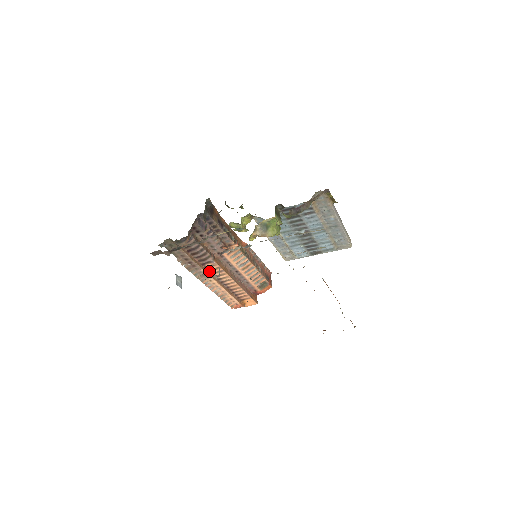
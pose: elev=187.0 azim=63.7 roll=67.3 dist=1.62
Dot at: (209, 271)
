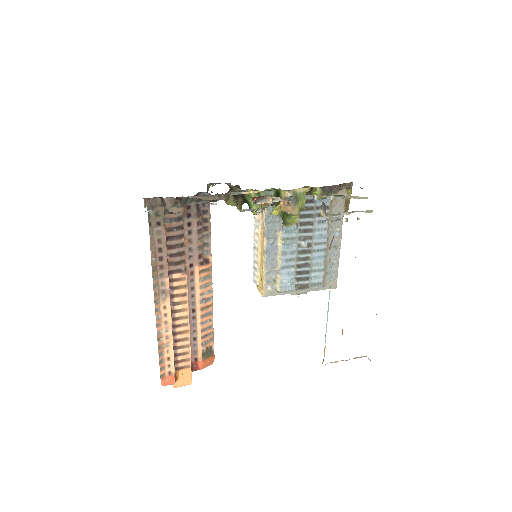
Dot at: (169, 290)
